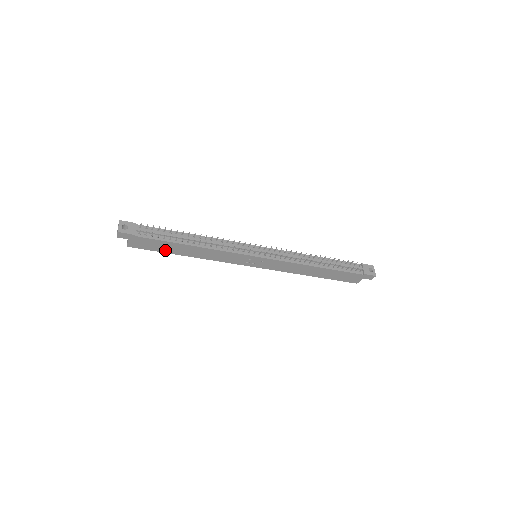
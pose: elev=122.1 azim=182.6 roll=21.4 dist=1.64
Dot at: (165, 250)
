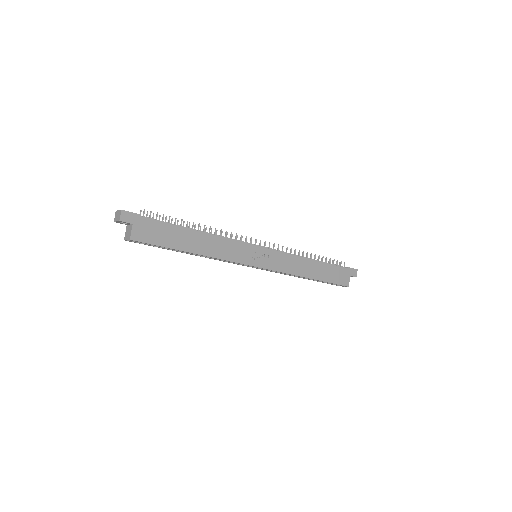
Dot at: (171, 243)
